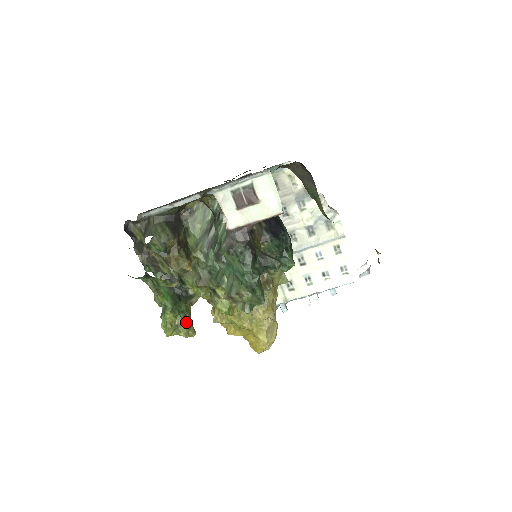
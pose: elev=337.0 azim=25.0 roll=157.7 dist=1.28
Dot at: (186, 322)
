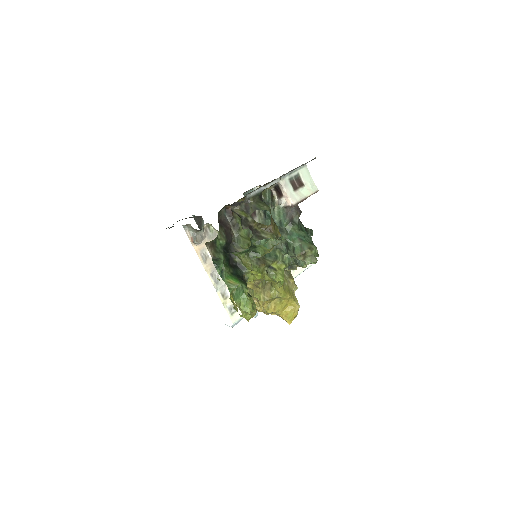
Dot at: (253, 301)
